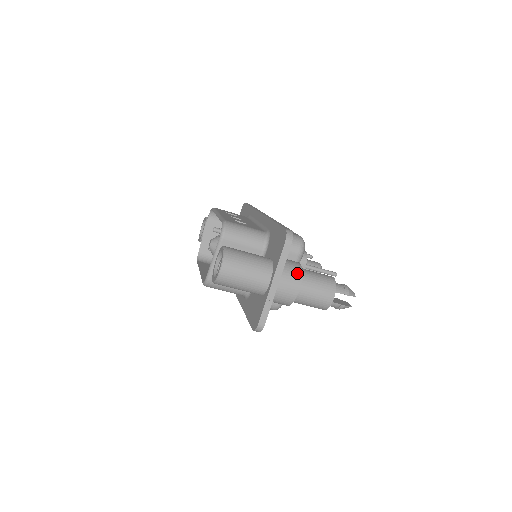
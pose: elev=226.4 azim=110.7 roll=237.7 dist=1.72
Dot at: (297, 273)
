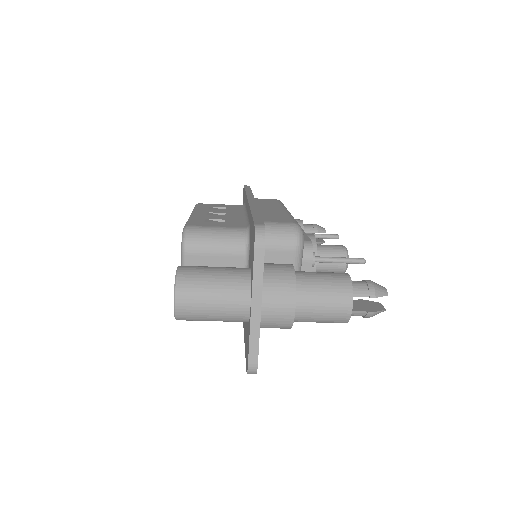
Dot at: (287, 283)
